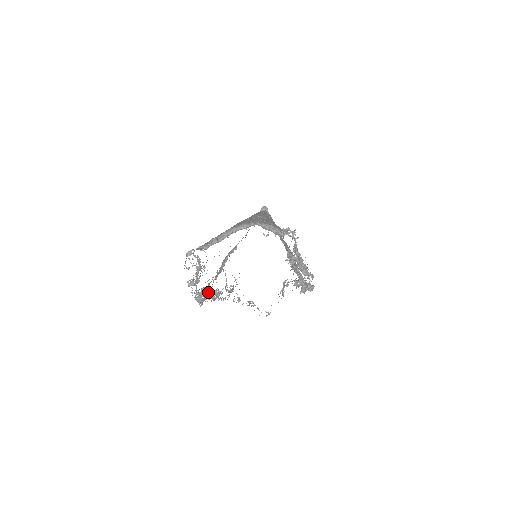
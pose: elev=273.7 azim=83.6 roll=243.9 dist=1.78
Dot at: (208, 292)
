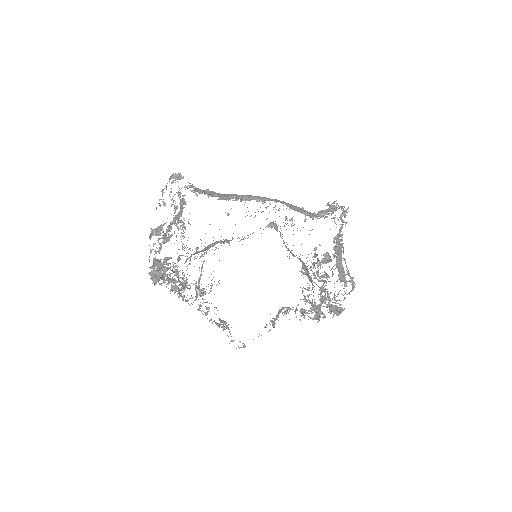
Dot at: (172, 270)
